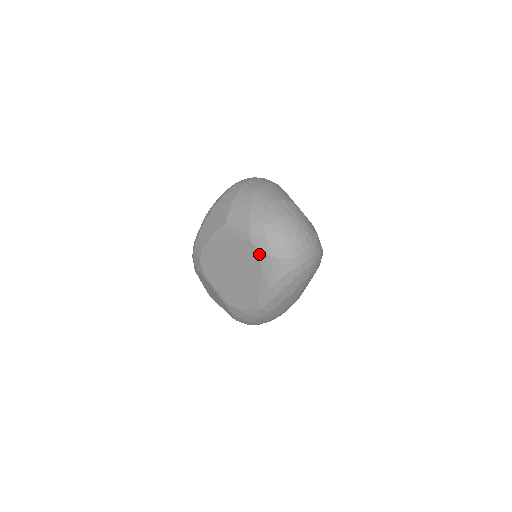
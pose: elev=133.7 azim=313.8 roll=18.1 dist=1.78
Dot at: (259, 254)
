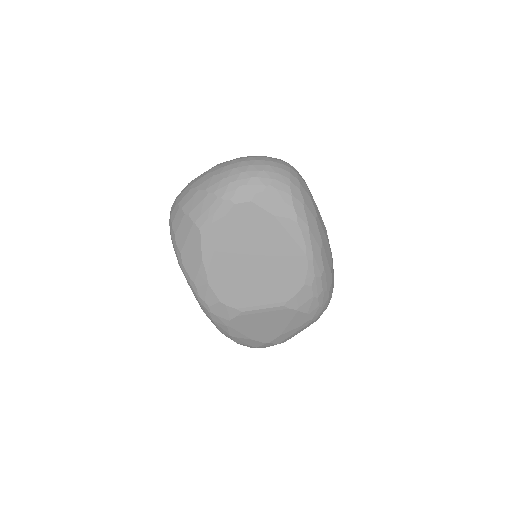
Dot at: (252, 204)
